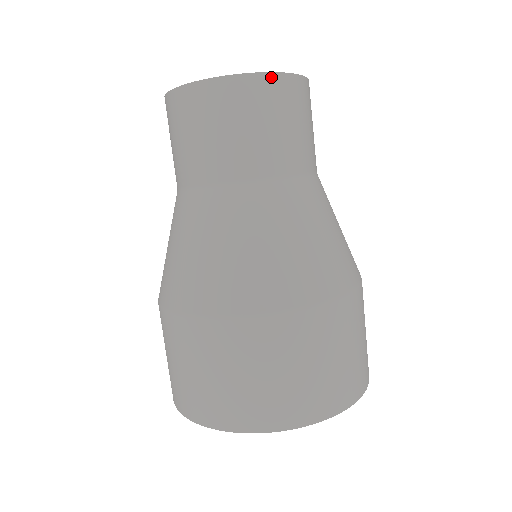
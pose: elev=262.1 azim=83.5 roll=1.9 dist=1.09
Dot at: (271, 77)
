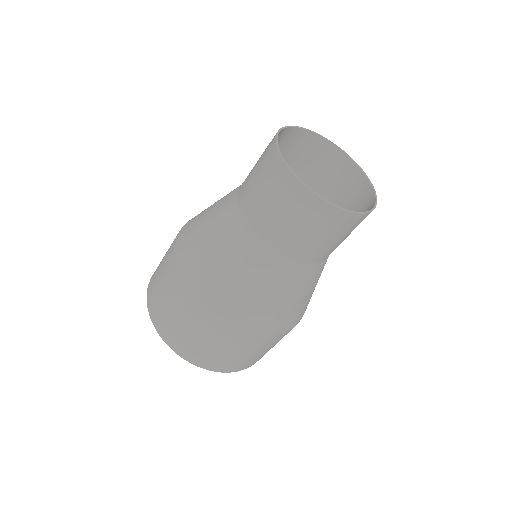
Dot at: (351, 215)
